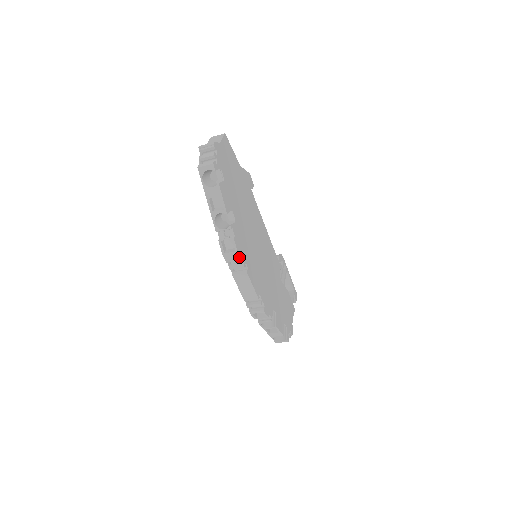
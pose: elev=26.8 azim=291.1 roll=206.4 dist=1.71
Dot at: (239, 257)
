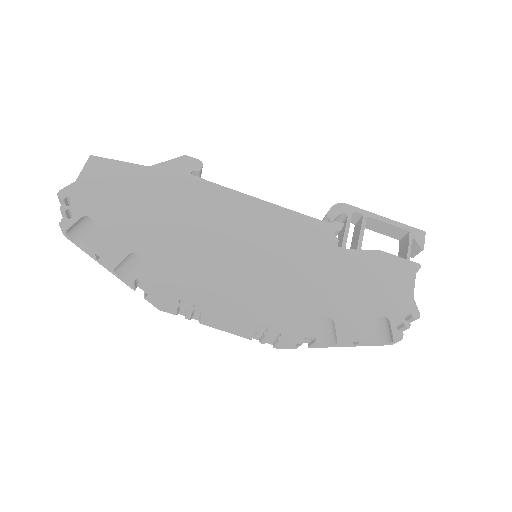
Dot at: (172, 307)
